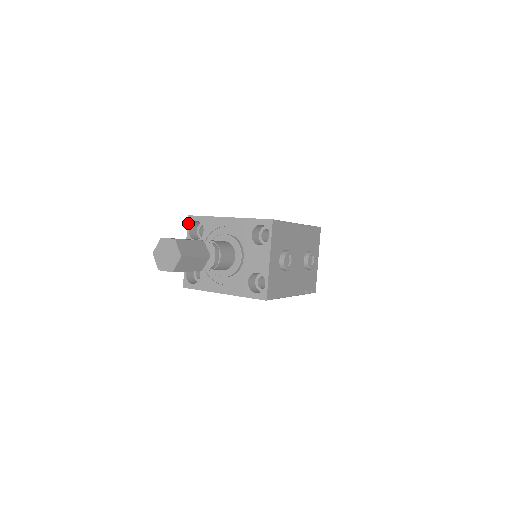
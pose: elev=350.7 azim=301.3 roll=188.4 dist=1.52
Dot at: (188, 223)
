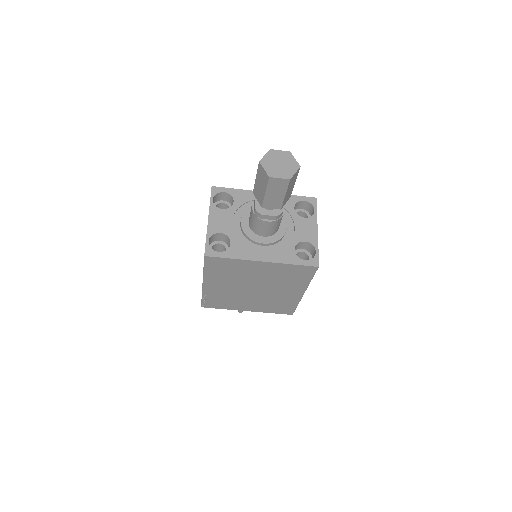
Dot at: (212, 193)
